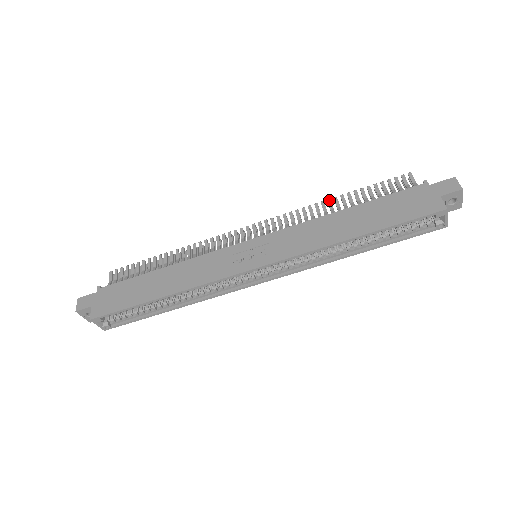
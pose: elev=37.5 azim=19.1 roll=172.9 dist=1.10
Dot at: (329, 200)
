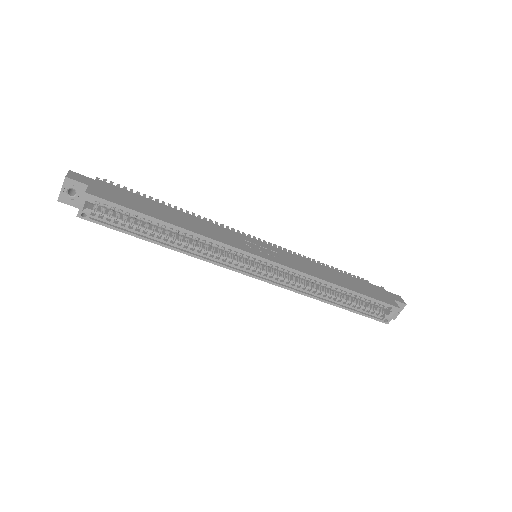
Dot at: (314, 260)
